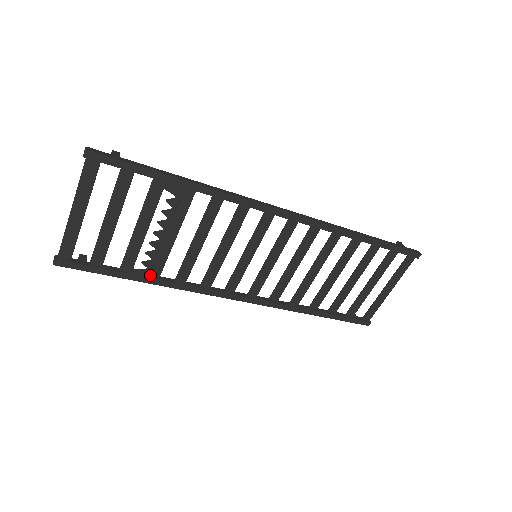
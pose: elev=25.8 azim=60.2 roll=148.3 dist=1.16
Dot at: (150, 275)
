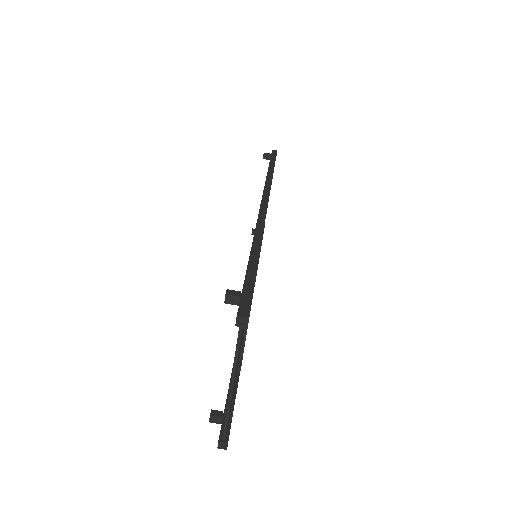
Dot at: occluded
